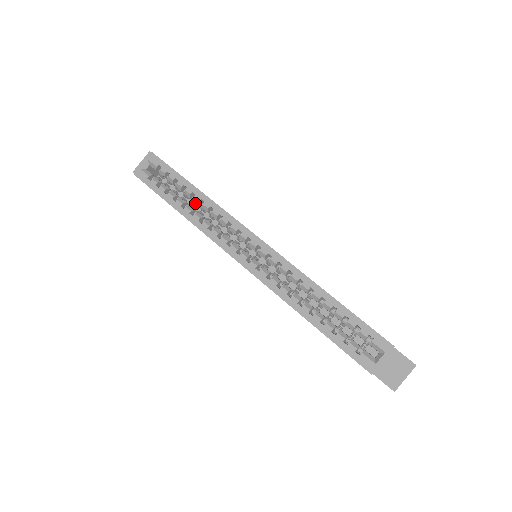
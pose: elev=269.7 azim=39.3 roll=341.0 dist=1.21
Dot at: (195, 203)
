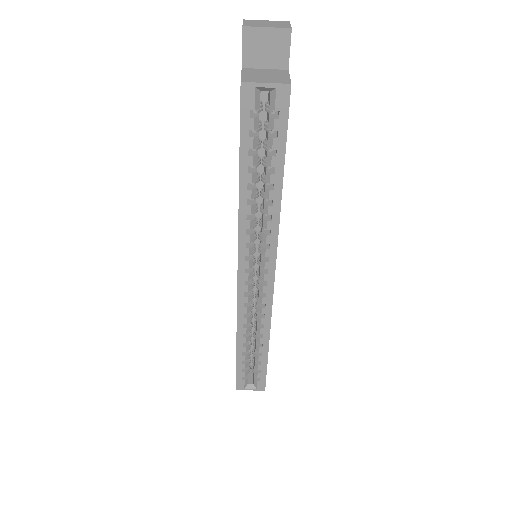
Dot at: (264, 174)
